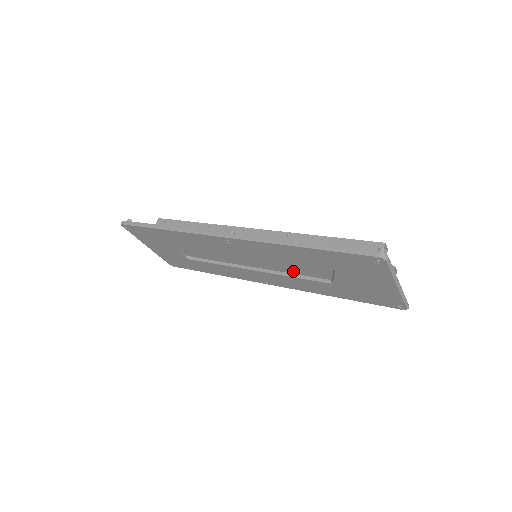
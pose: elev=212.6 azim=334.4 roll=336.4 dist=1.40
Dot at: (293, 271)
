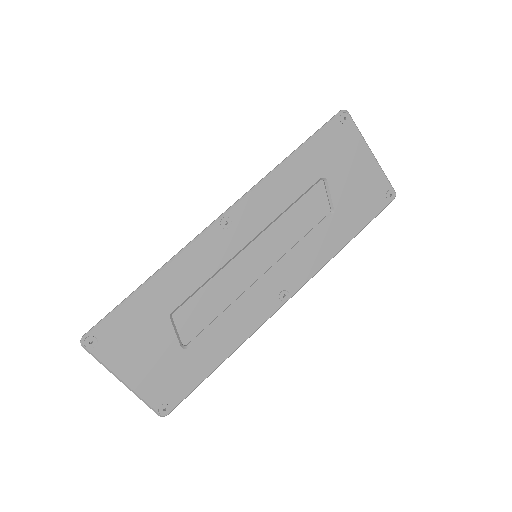
Dot at: (297, 234)
